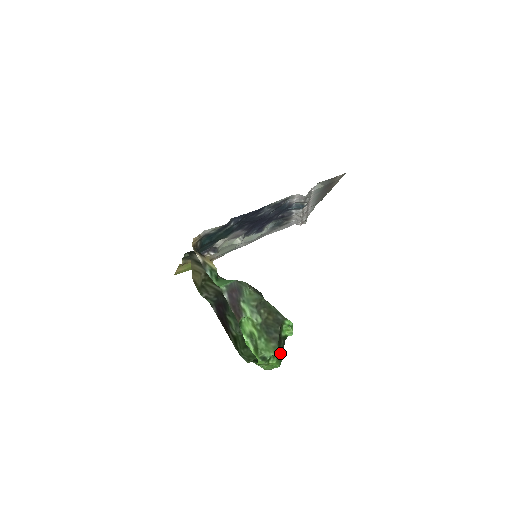
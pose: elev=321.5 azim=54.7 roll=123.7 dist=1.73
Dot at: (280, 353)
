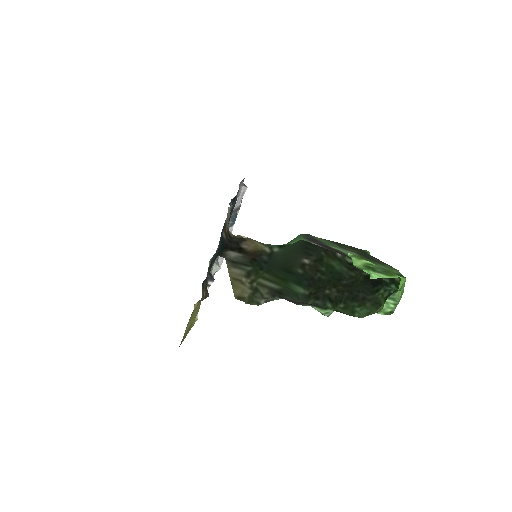
Dot at: (391, 281)
